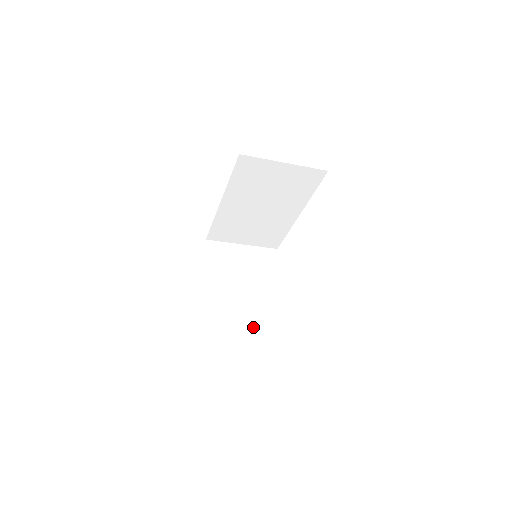
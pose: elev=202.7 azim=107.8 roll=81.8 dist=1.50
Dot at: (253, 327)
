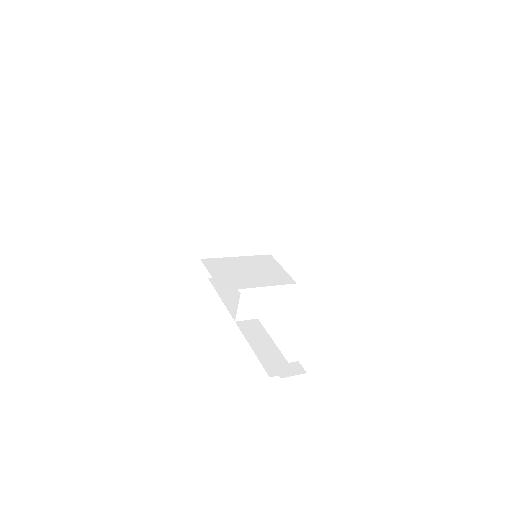
Dot at: (275, 350)
